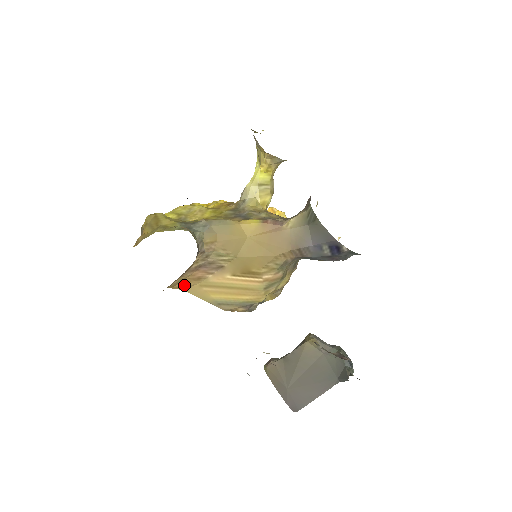
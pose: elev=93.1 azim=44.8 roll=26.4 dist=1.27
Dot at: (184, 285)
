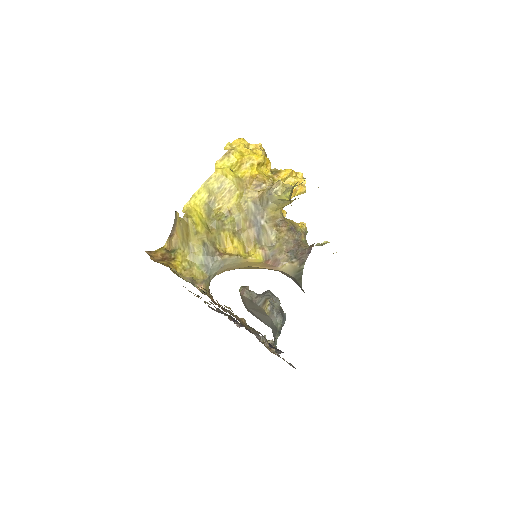
Dot at: occluded
